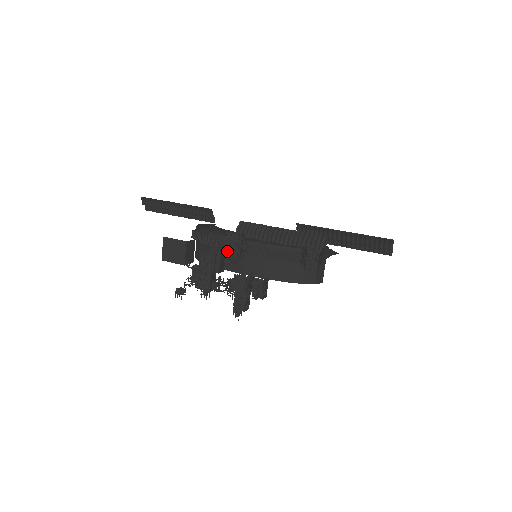
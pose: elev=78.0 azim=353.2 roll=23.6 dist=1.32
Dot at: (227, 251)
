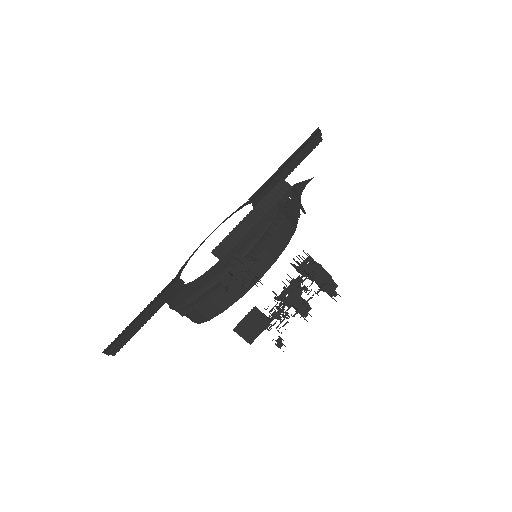
Dot at: (244, 280)
